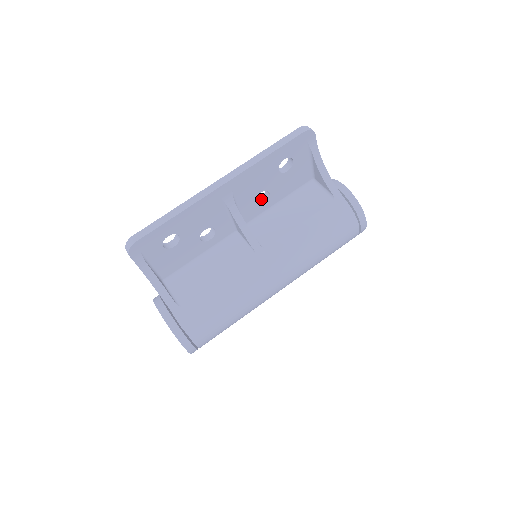
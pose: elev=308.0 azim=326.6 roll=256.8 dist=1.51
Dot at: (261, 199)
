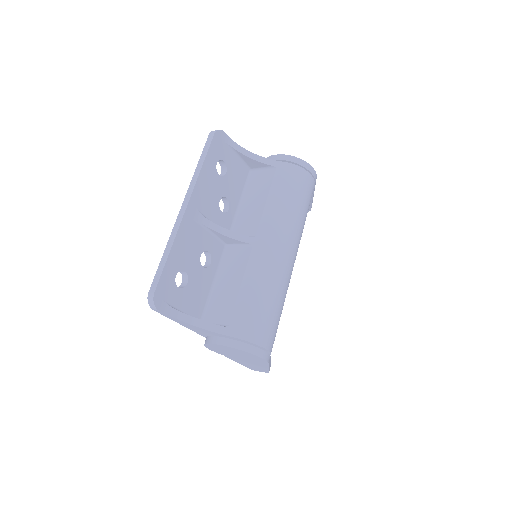
Dot at: (224, 209)
